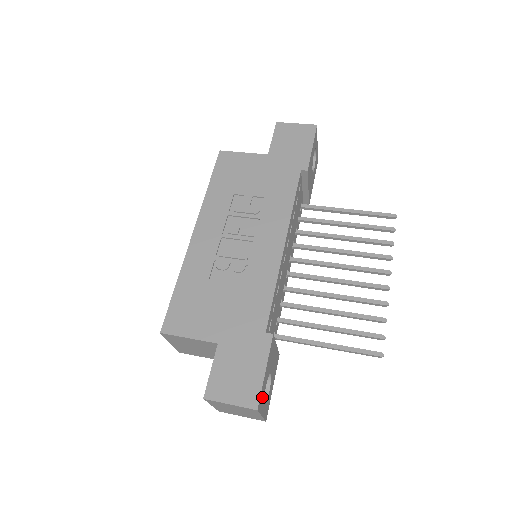
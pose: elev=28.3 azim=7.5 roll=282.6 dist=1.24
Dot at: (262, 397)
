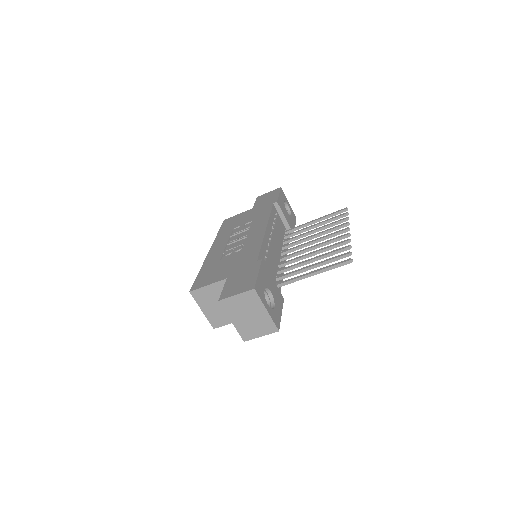
Dot at: (260, 291)
